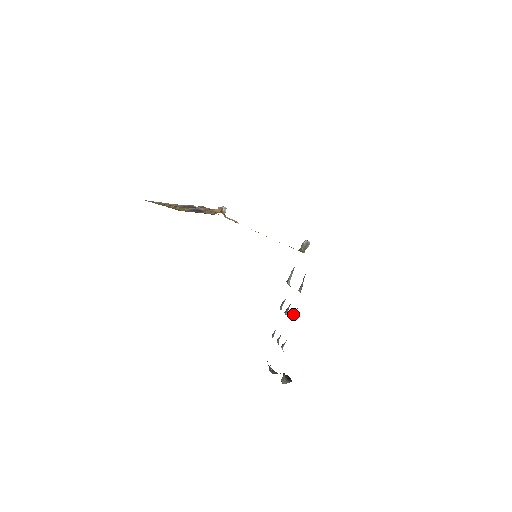
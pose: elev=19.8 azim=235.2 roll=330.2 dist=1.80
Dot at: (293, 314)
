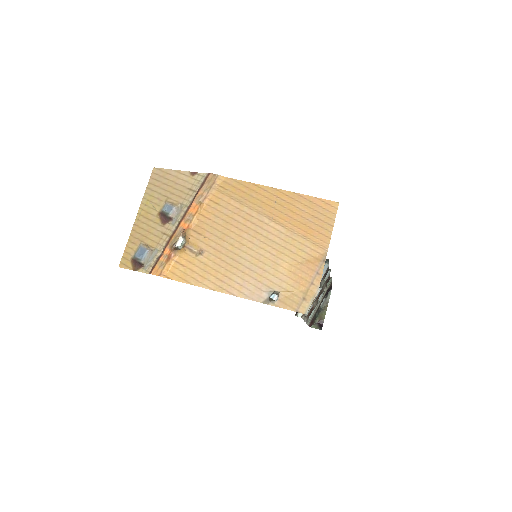
Dot at: occluded
